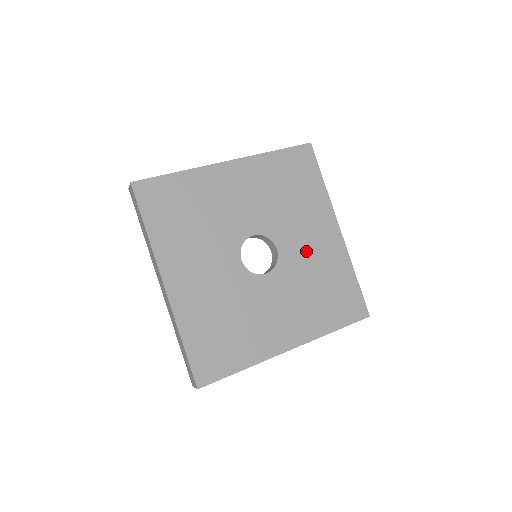
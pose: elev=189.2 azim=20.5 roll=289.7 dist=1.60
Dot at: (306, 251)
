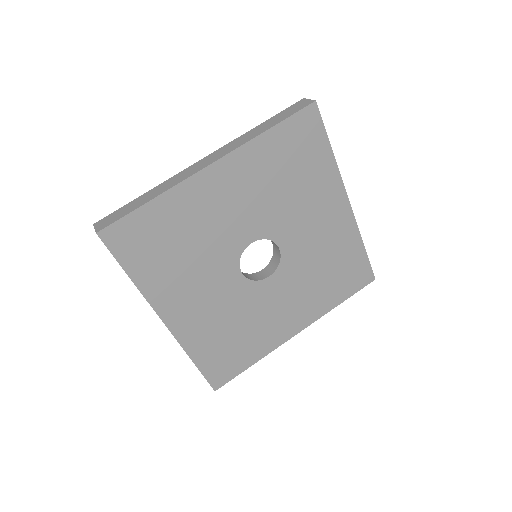
Dot at: (311, 239)
